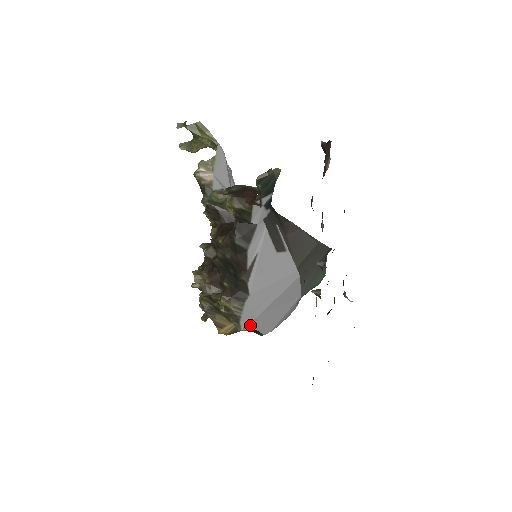
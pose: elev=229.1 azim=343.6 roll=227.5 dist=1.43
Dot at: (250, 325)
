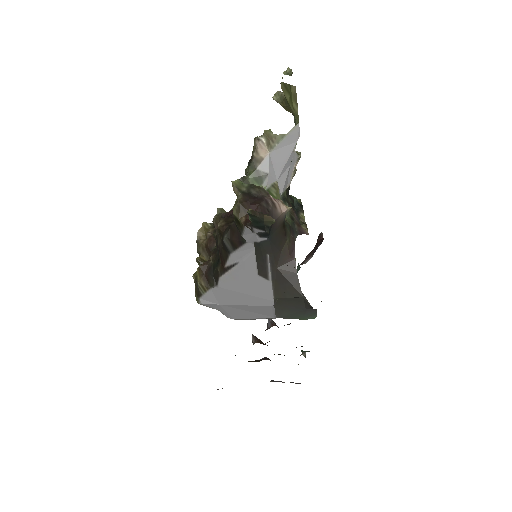
Dot at: (210, 305)
